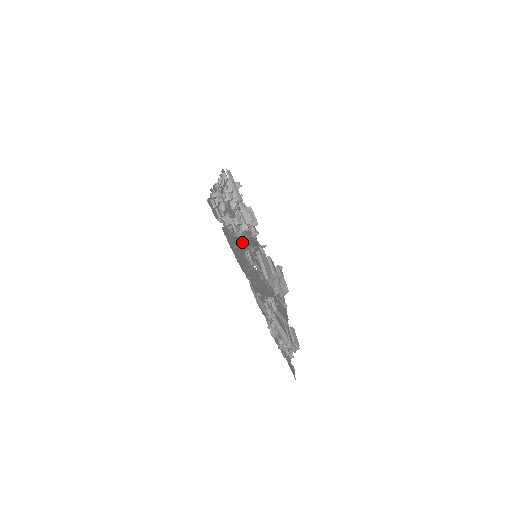
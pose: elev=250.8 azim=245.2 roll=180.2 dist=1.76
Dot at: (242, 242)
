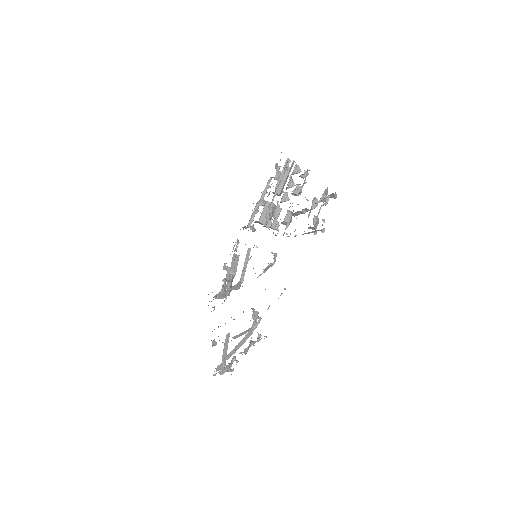
Dot at: occluded
